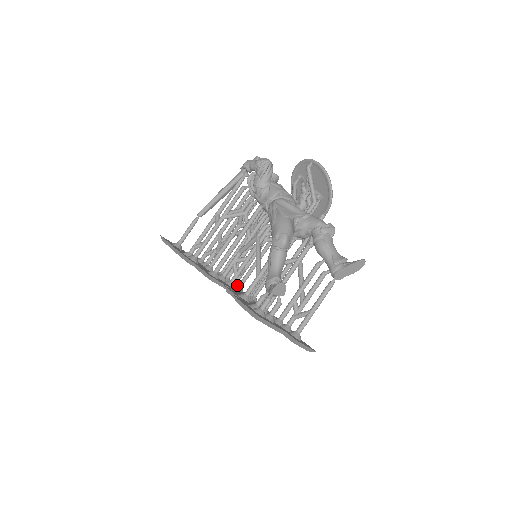
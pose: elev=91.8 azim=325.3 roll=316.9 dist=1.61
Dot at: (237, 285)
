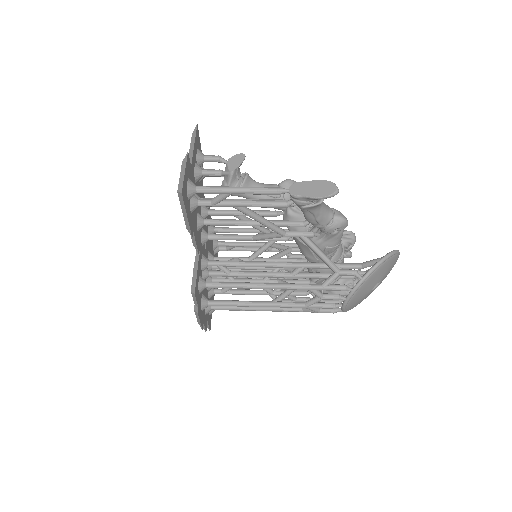
Dot at: occluded
